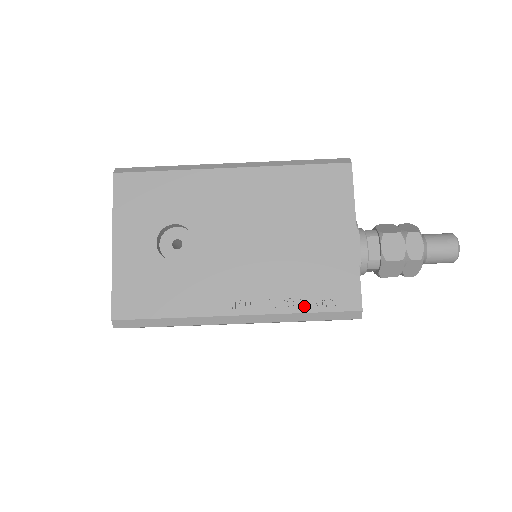
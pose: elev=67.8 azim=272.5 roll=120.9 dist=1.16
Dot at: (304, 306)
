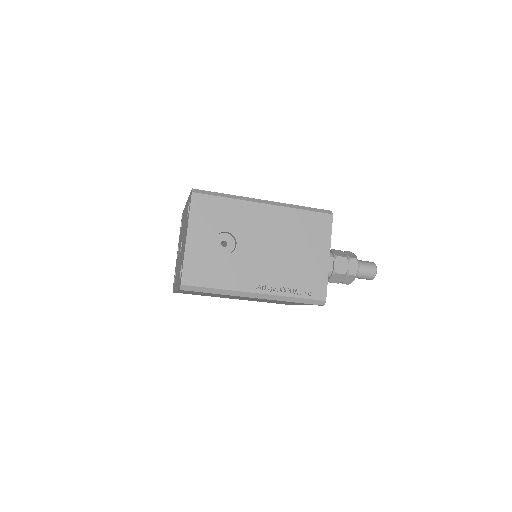
Dot at: (295, 293)
